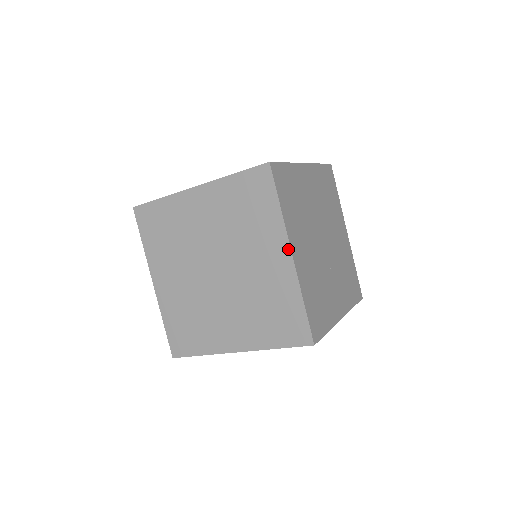
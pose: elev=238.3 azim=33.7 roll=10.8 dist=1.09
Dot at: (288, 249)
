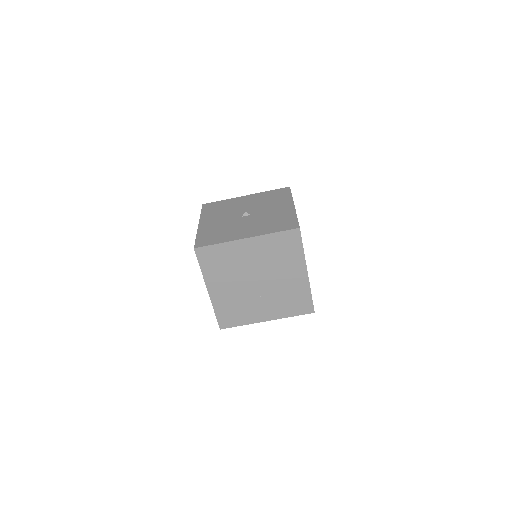
Dot at: (207, 288)
